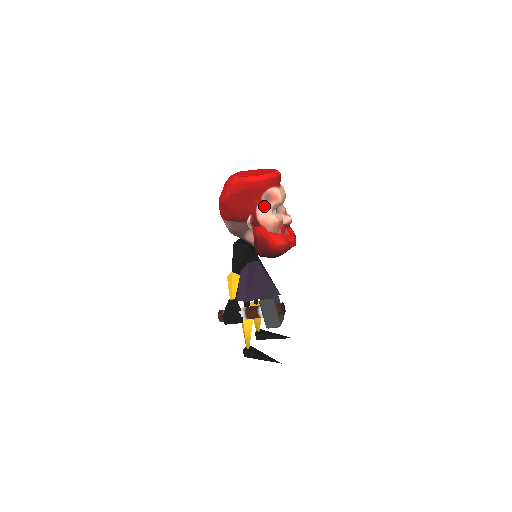
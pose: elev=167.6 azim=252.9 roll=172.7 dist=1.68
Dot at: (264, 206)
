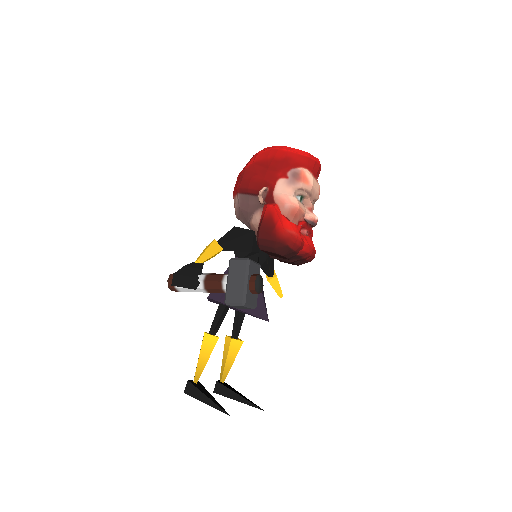
Dot at: (287, 183)
